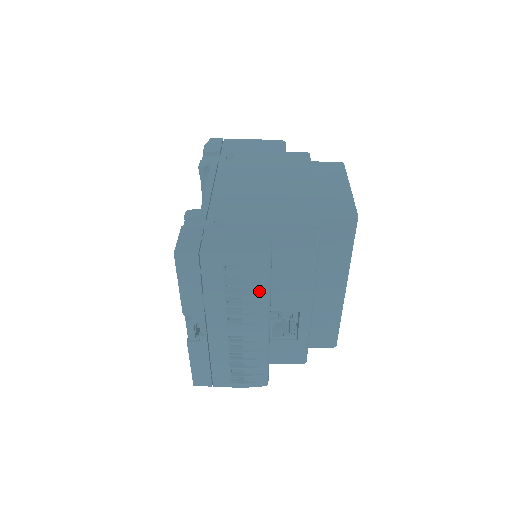
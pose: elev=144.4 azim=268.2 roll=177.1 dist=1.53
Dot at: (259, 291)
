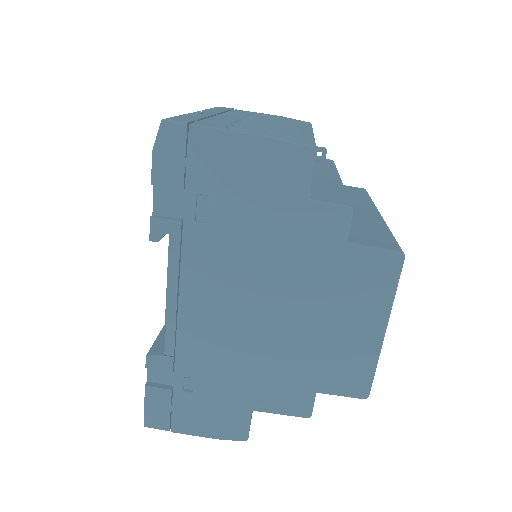
Dot at: occluded
